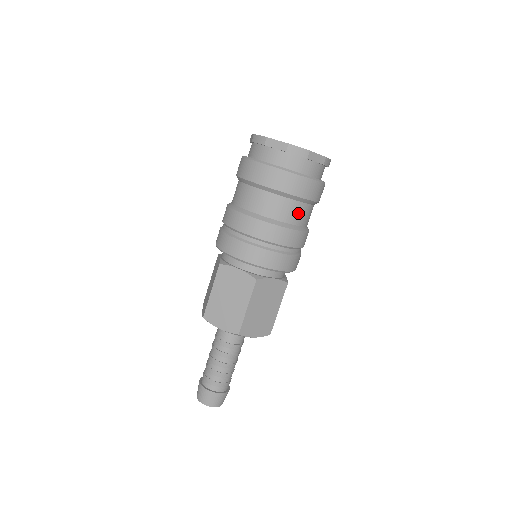
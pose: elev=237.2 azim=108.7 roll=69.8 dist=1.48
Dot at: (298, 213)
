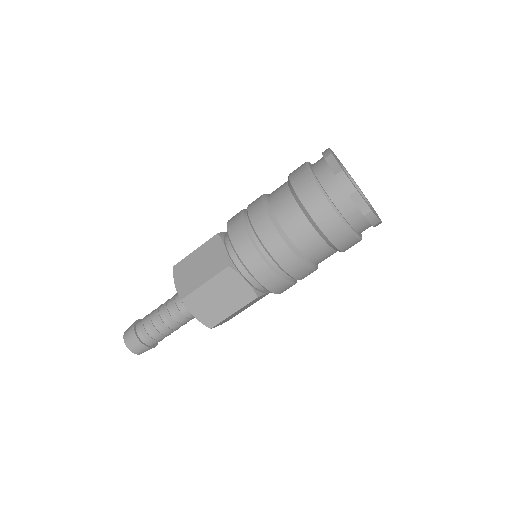
Dot at: (307, 239)
